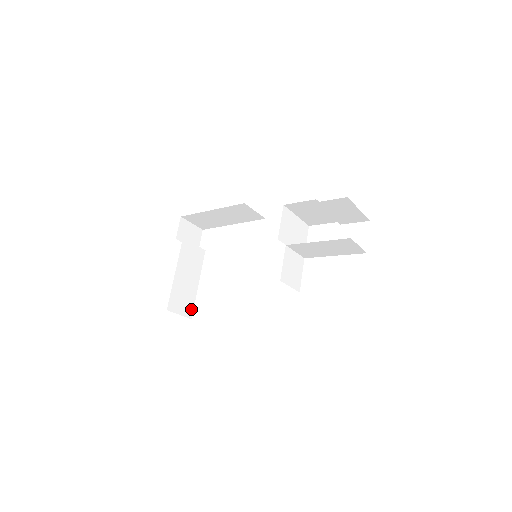
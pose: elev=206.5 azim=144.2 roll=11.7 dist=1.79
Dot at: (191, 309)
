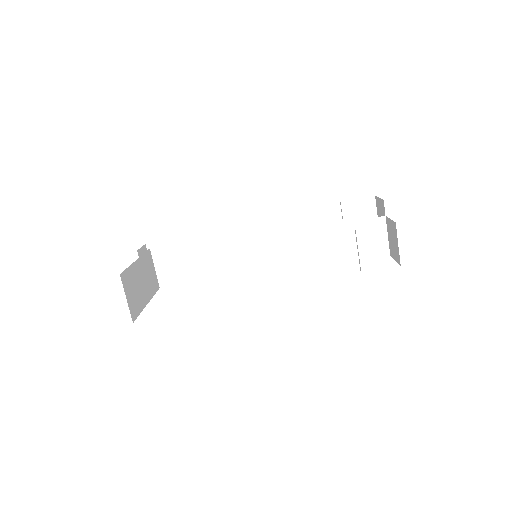
Dot at: (136, 313)
